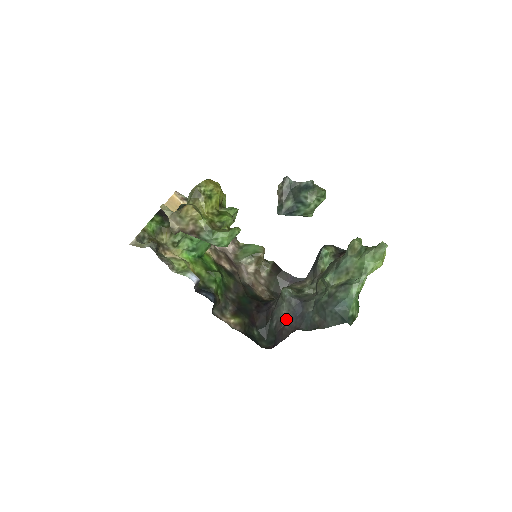
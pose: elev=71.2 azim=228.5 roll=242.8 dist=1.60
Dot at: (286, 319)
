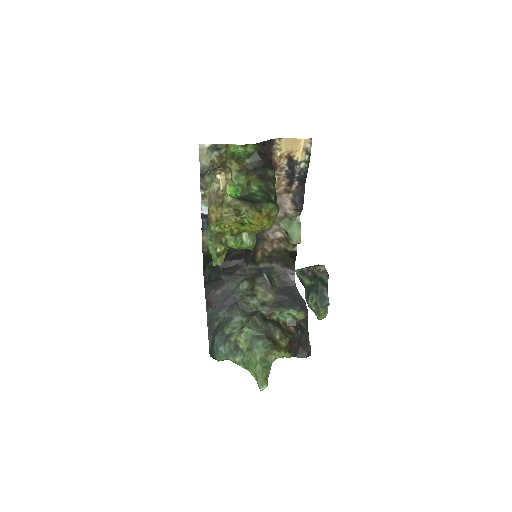
Dot at: (225, 289)
